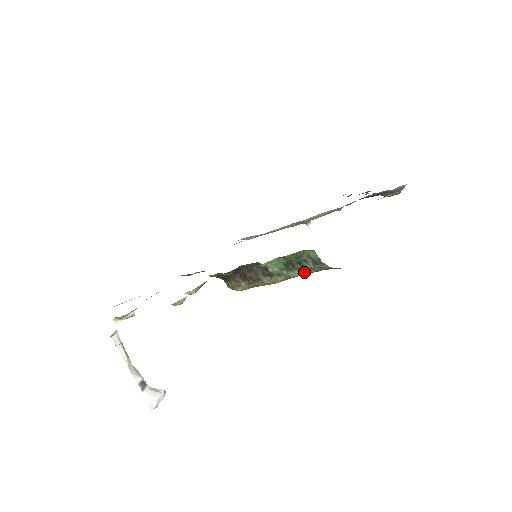
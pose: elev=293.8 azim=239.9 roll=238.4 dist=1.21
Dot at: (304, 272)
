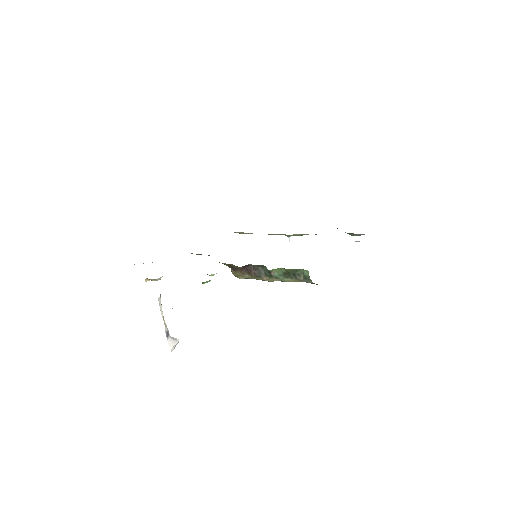
Dot at: (294, 281)
